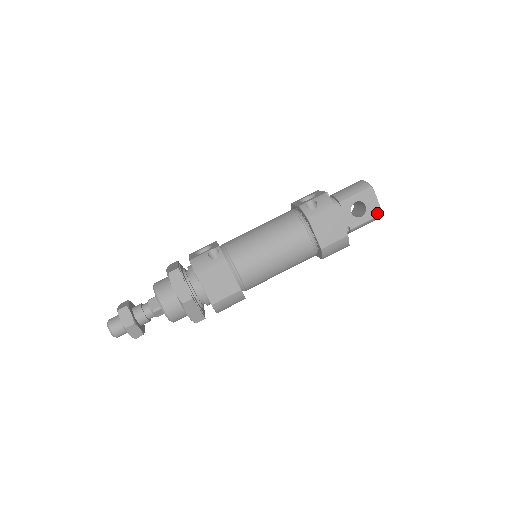
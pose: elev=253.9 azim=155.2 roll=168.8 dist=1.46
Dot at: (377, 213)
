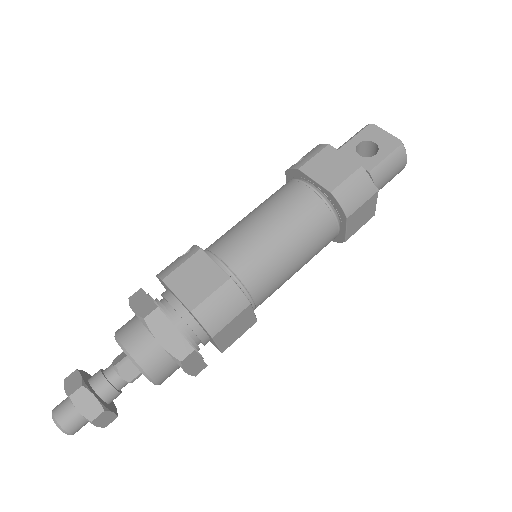
Dot at: (395, 144)
